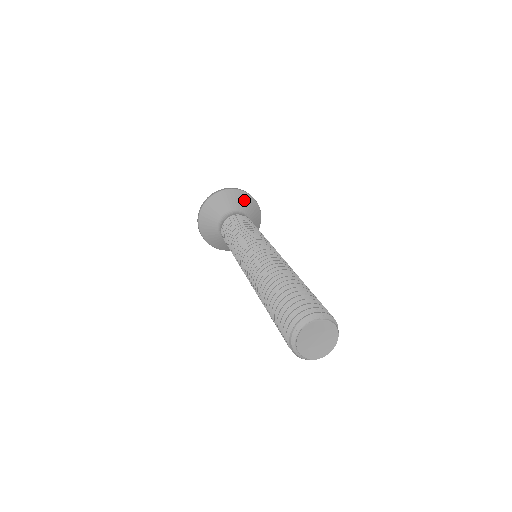
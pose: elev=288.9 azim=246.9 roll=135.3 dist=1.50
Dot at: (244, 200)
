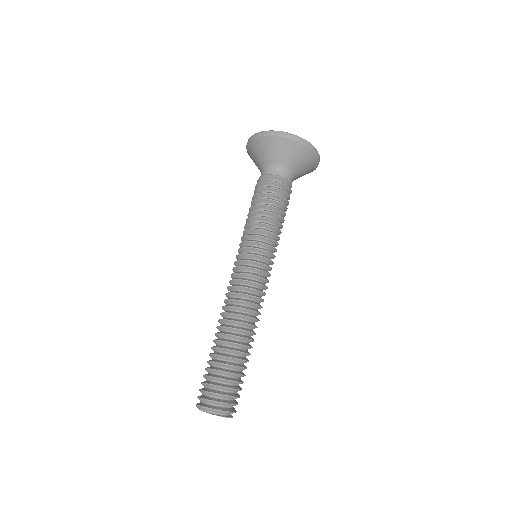
Dot at: (308, 163)
